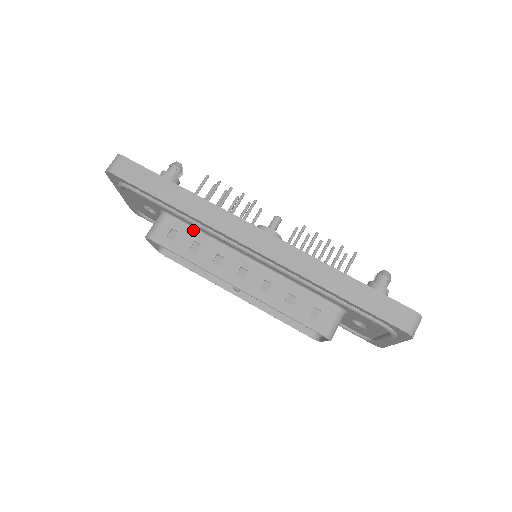
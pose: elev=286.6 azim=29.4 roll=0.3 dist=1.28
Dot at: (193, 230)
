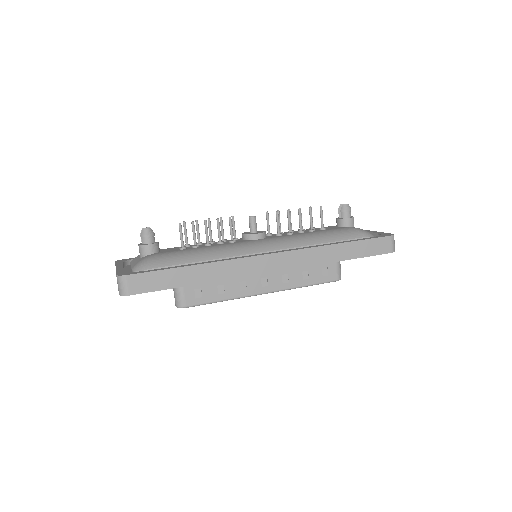
Dot at: occluded
